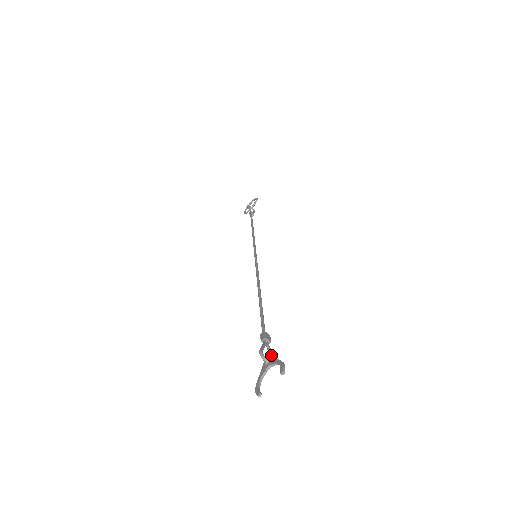
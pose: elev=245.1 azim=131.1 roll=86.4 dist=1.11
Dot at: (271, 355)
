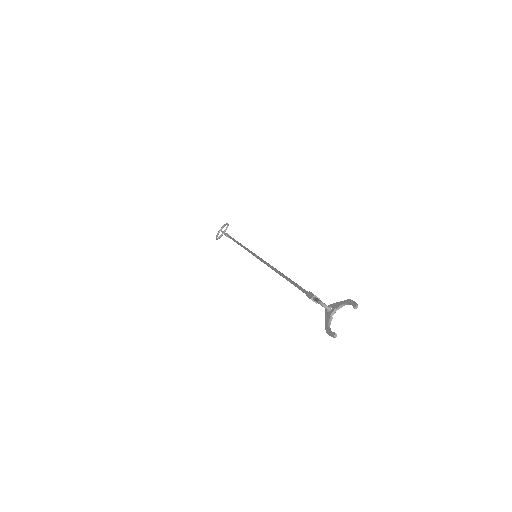
Dot at: occluded
